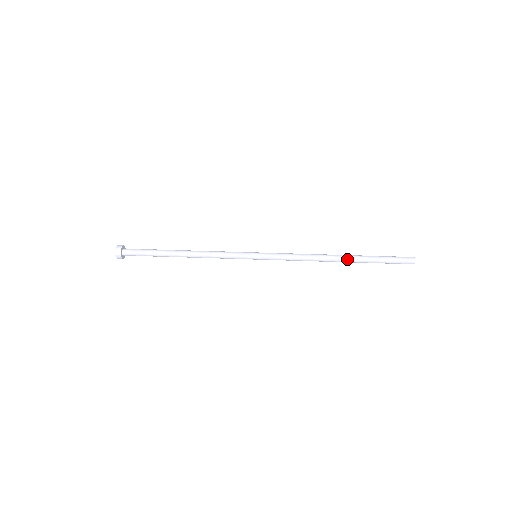
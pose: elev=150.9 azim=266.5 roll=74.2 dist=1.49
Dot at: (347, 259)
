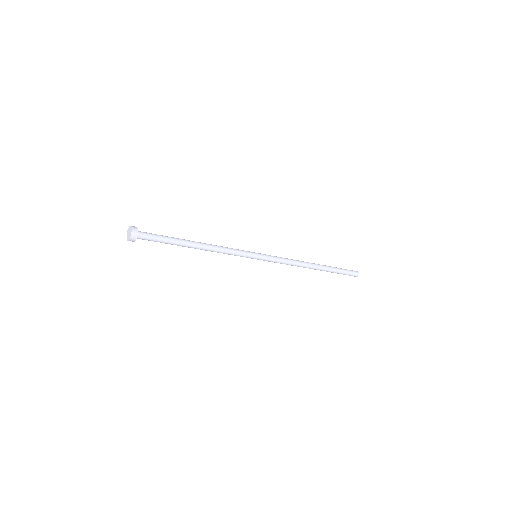
Dot at: (319, 264)
